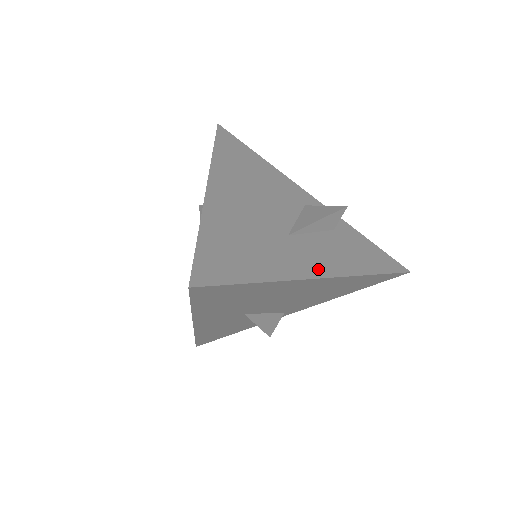
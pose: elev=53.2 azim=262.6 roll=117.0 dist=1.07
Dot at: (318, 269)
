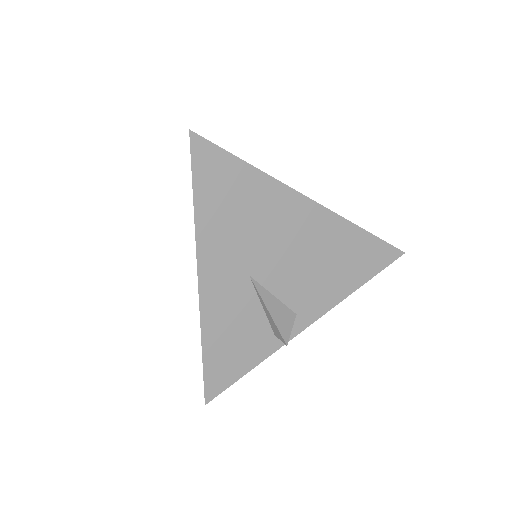
Dot at: occluded
